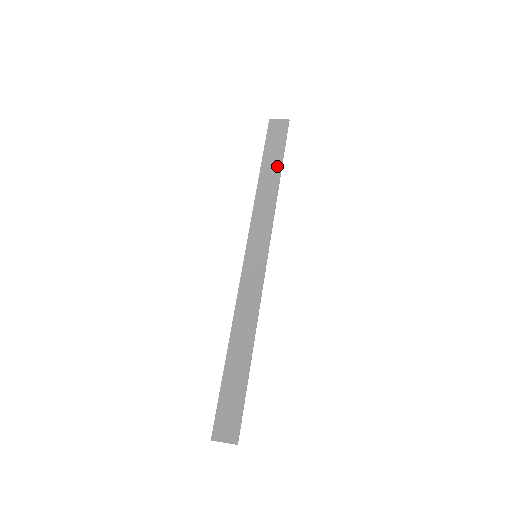
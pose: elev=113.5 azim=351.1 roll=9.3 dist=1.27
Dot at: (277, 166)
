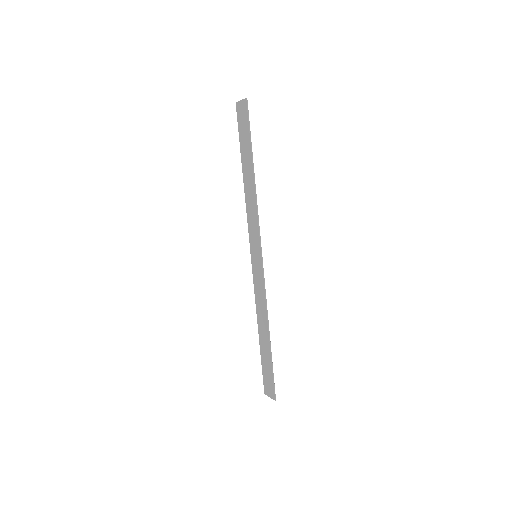
Dot at: (249, 160)
